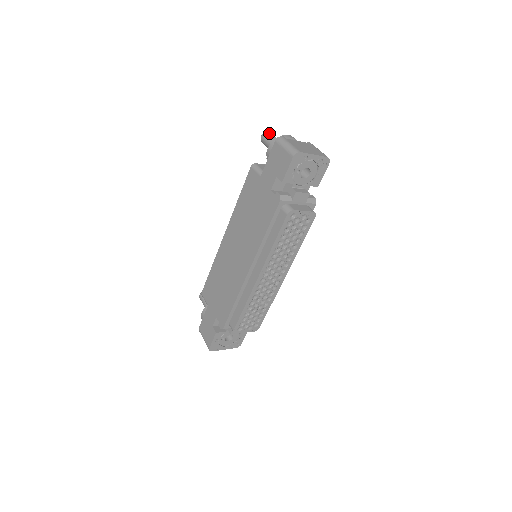
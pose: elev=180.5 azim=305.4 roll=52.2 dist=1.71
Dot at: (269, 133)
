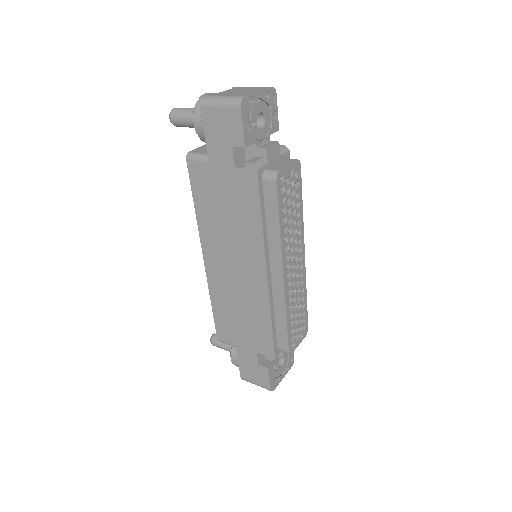
Dot at: (177, 109)
